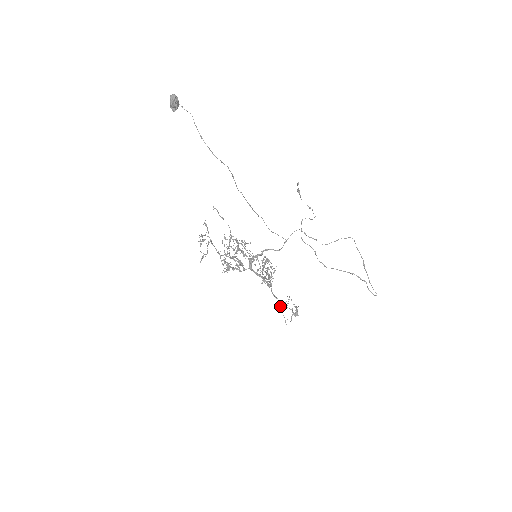
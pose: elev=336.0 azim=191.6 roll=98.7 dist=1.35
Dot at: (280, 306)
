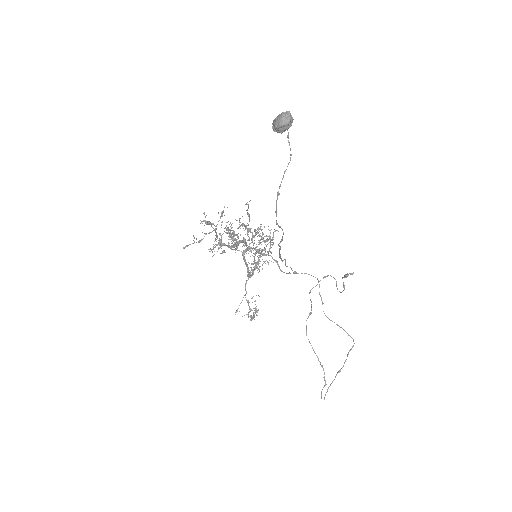
Dot at: (243, 297)
